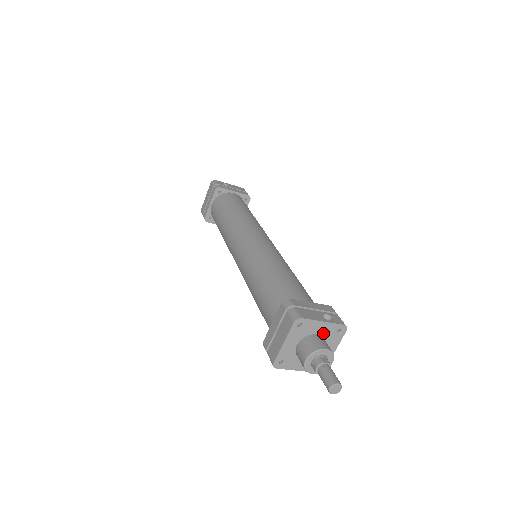
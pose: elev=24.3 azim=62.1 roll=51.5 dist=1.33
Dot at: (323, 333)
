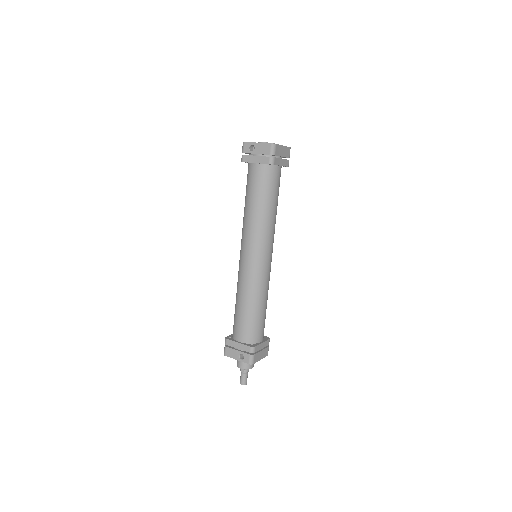
Dot at: occluded
